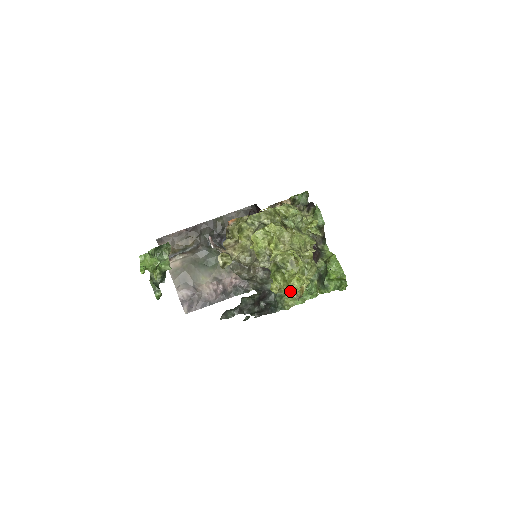
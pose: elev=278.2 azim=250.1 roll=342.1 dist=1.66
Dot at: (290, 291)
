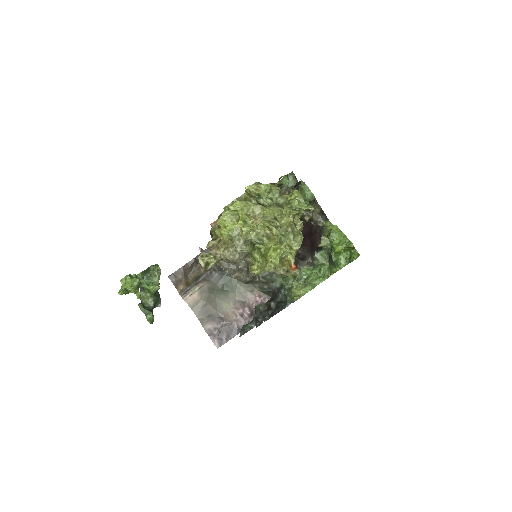
Dot at: (269, 265)
